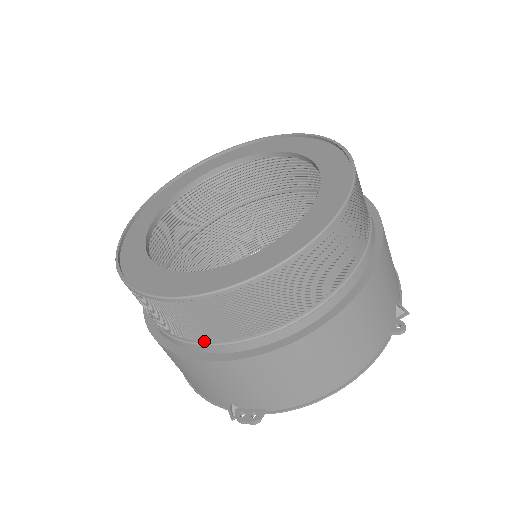
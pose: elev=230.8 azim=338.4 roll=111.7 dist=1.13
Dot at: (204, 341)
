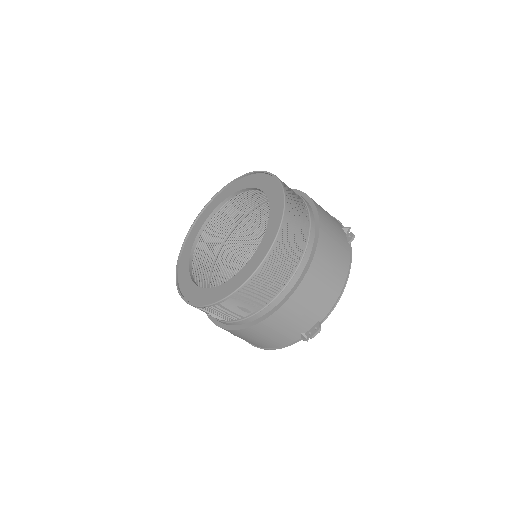
Dot at: (267, 303)
